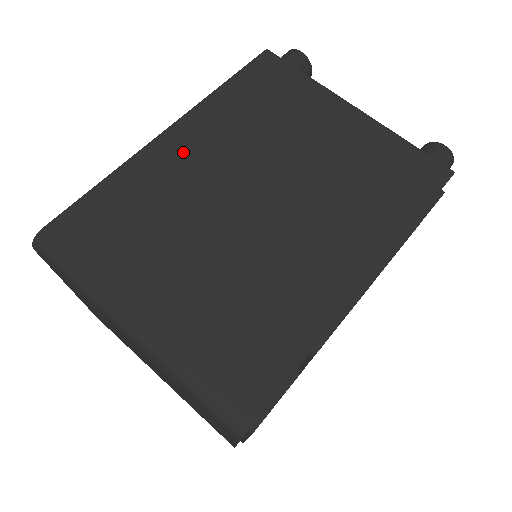
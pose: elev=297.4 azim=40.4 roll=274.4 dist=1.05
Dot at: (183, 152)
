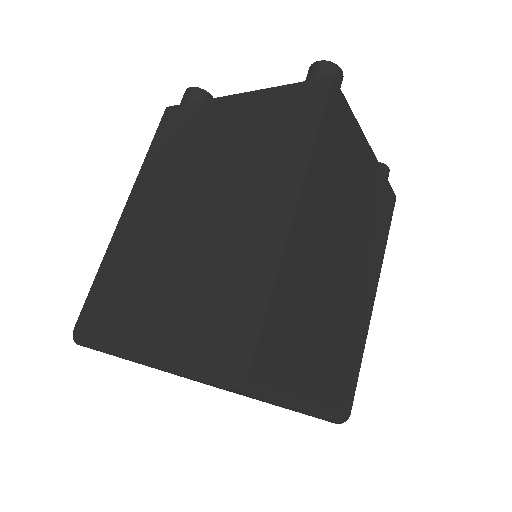
Dot at: (308, 235)
